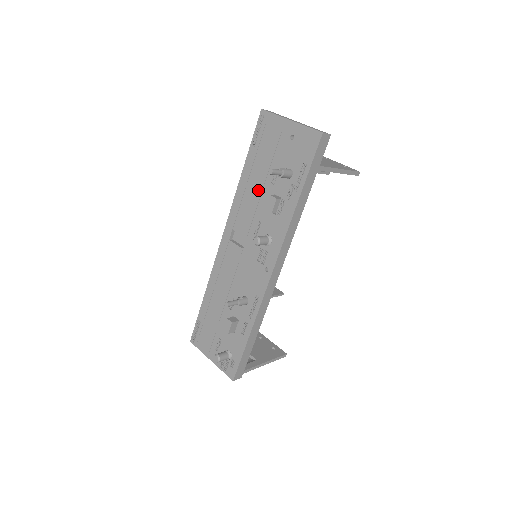
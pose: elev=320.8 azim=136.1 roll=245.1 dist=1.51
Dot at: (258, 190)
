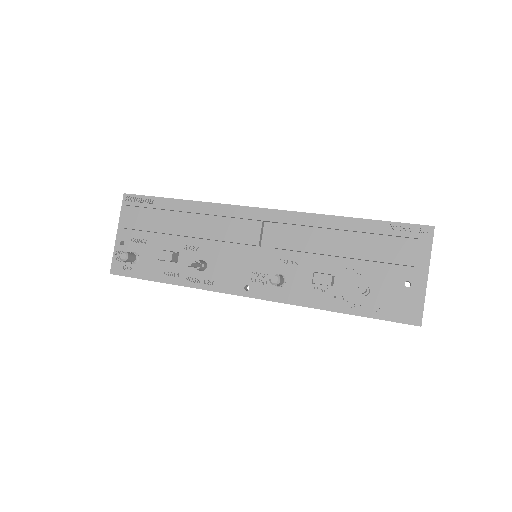
Dot at: (334, 250)
